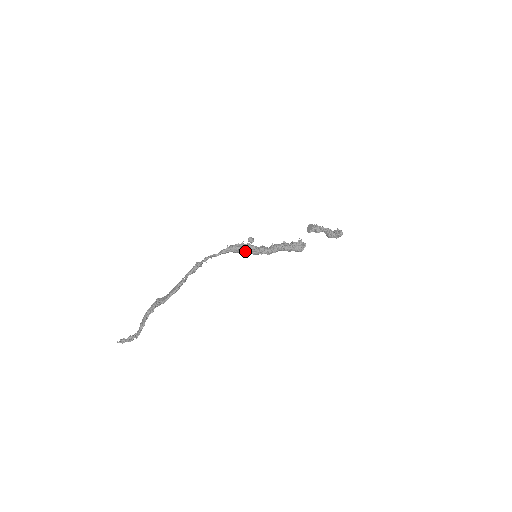
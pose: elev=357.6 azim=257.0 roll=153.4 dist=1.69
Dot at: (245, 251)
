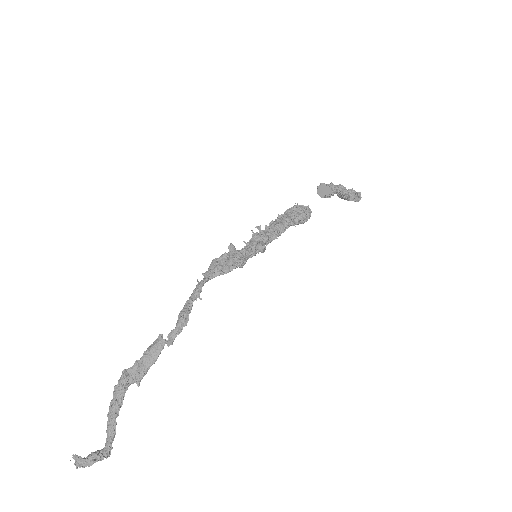
Dot at: occluded
